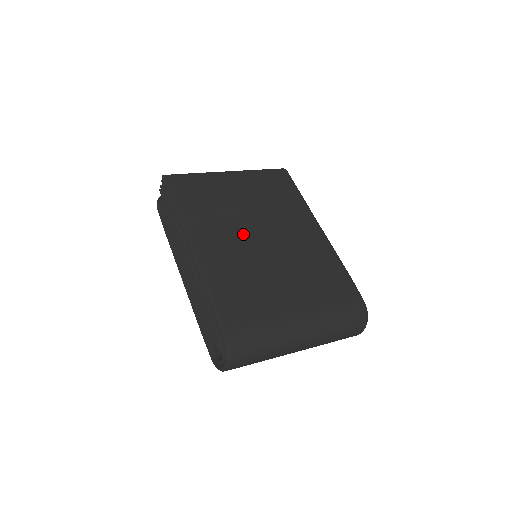
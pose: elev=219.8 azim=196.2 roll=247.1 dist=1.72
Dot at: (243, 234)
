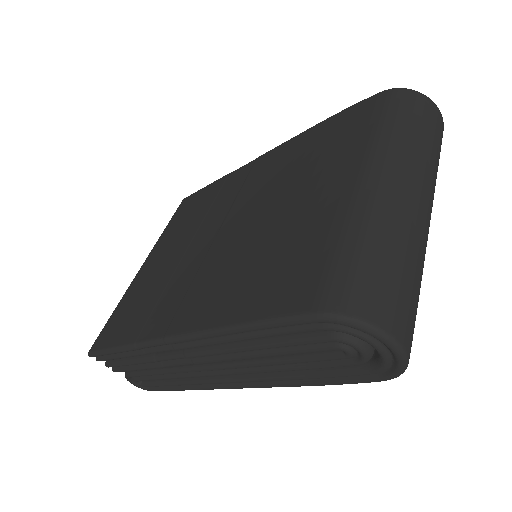
Dot at: (204, 256)
